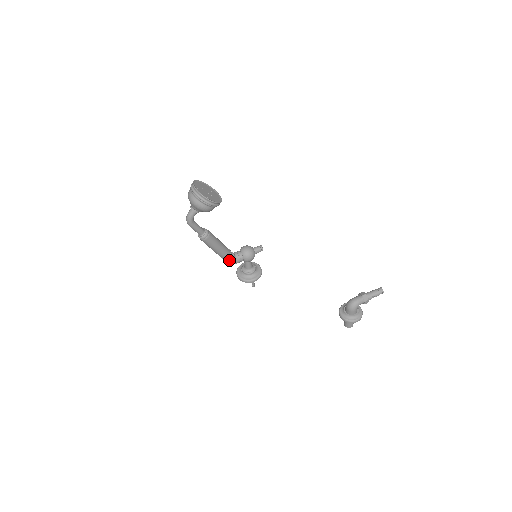
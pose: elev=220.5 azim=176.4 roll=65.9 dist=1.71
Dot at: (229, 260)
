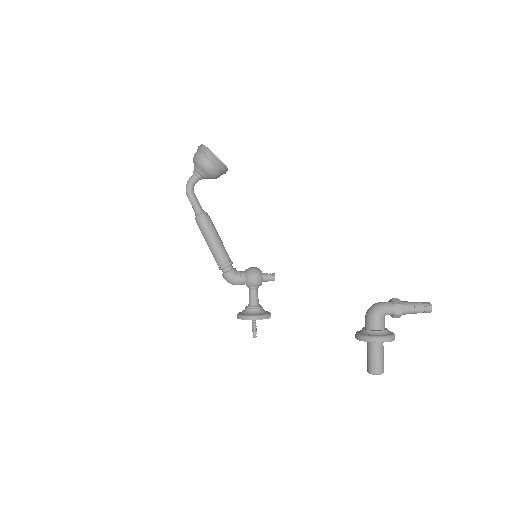
Dot at: (226, 271)
